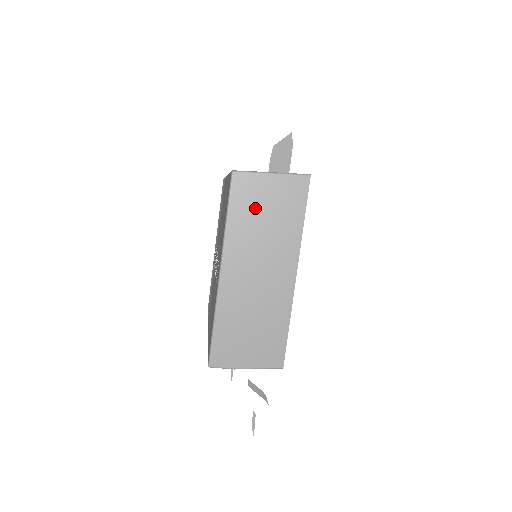
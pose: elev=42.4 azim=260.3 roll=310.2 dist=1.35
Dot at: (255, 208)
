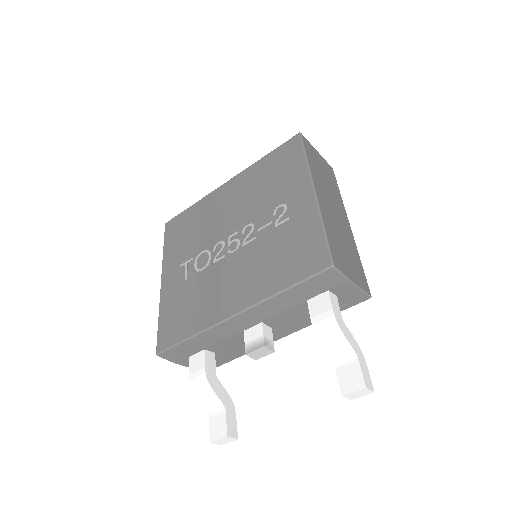
Dot at: (317, 164)
